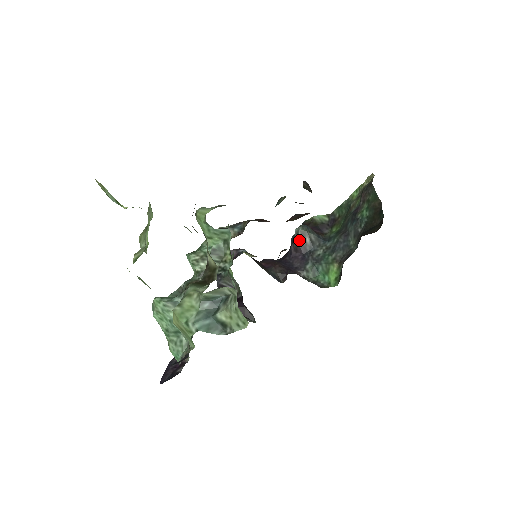
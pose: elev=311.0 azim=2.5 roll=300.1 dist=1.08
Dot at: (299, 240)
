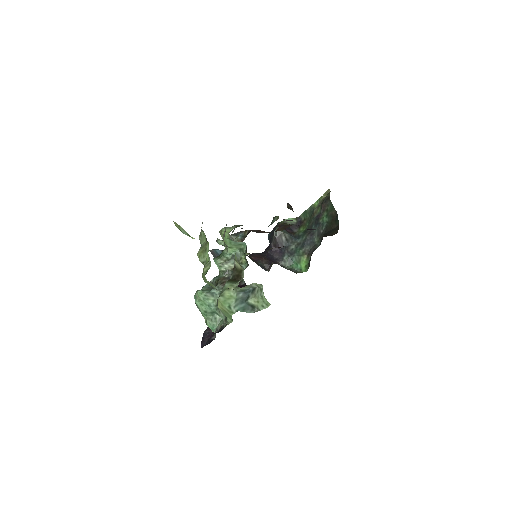
Dot at: (277, 239)
